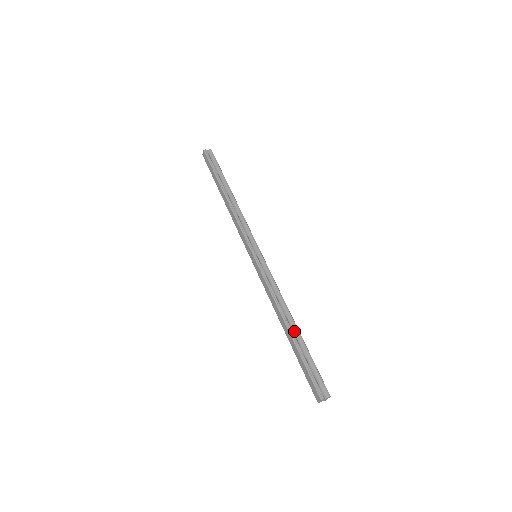
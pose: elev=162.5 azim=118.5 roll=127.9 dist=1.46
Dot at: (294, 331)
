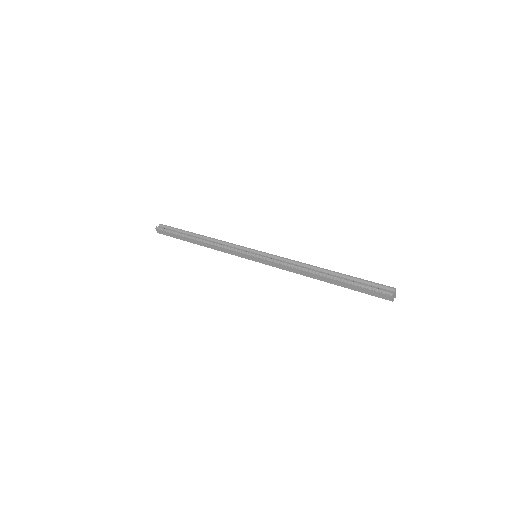
Dot at: (329, 274)
